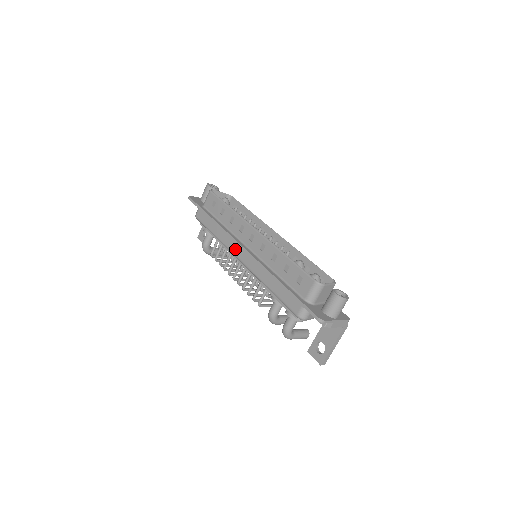
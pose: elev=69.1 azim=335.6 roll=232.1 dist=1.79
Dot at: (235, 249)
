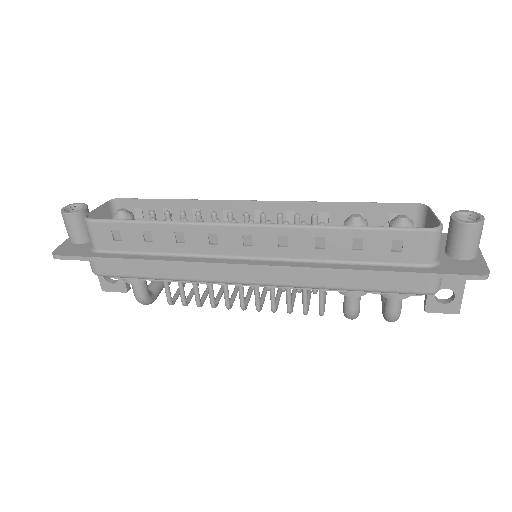
Dot at: (228, 275)
